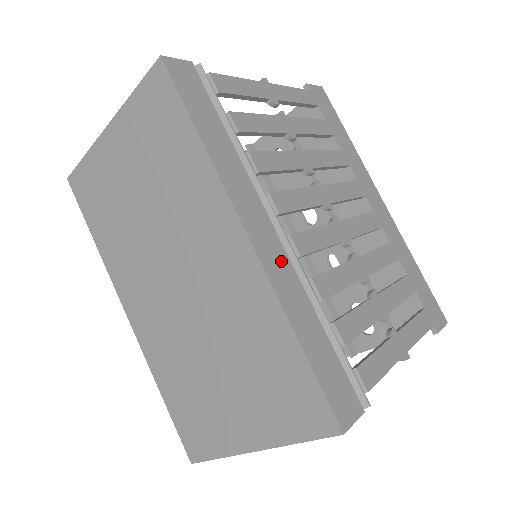
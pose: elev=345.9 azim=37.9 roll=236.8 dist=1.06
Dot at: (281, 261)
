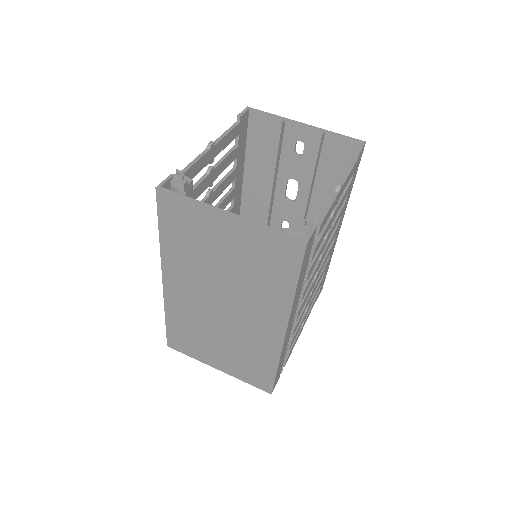
Dot at: (289, 333)
